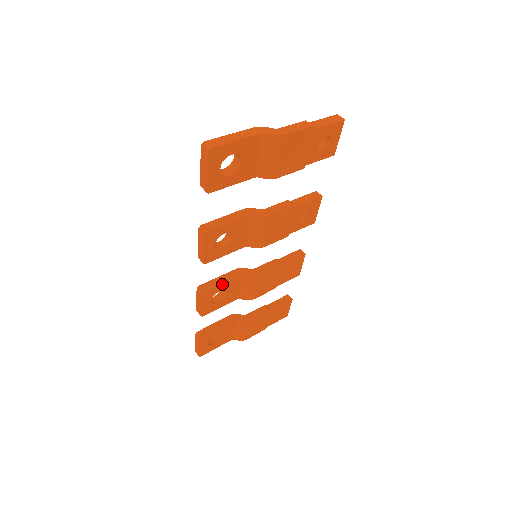
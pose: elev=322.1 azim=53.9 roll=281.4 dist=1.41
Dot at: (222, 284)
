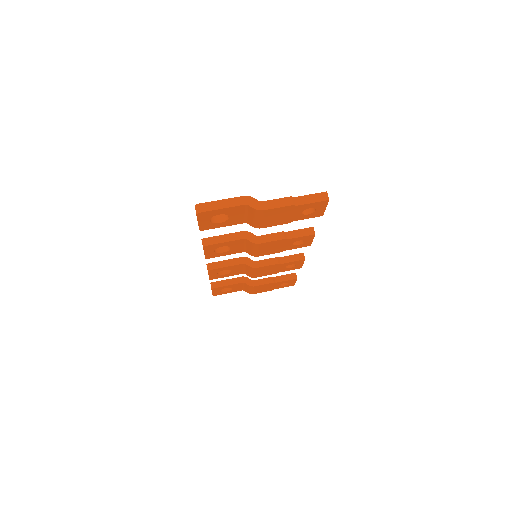
Dot at: (226, 267)
